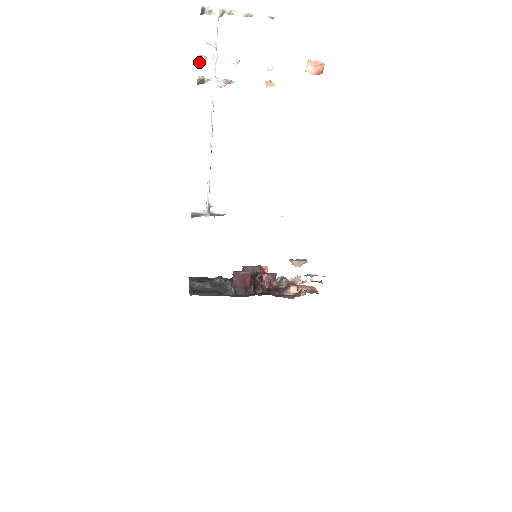
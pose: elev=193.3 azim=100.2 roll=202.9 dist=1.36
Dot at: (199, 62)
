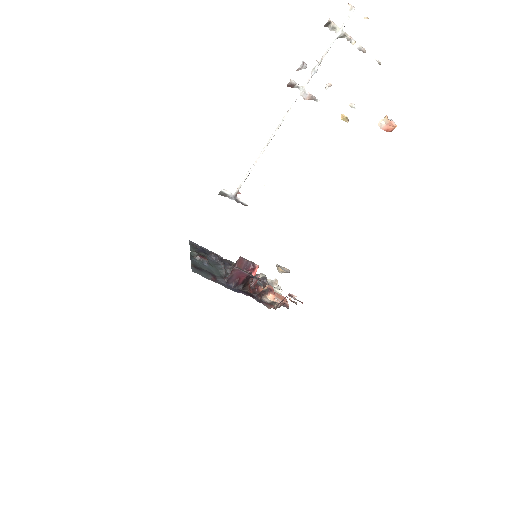
Dot at: (299, 68)
